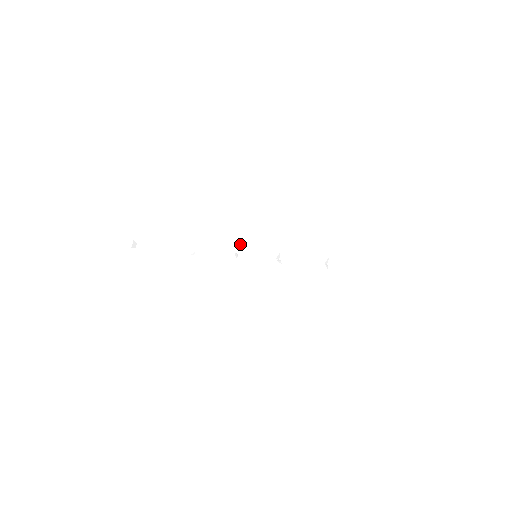
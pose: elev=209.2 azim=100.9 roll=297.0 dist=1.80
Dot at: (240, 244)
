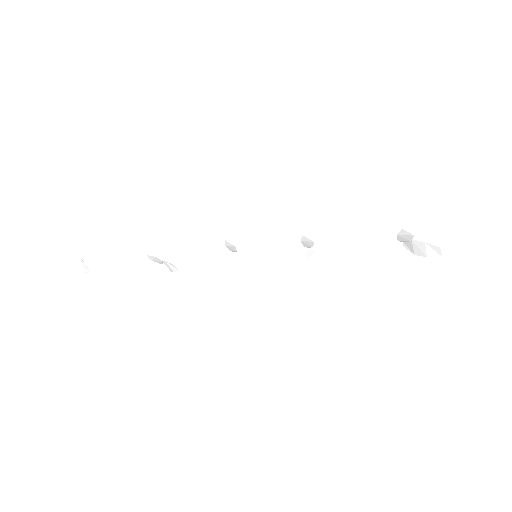
Dot at: (225, 241)
